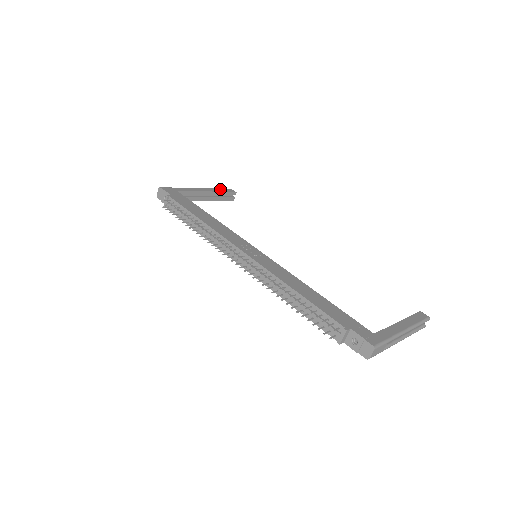
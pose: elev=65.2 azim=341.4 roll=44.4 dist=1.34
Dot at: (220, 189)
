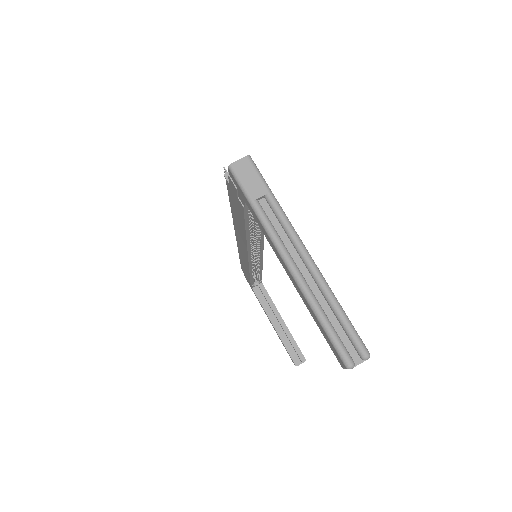
Dot at: occluded
